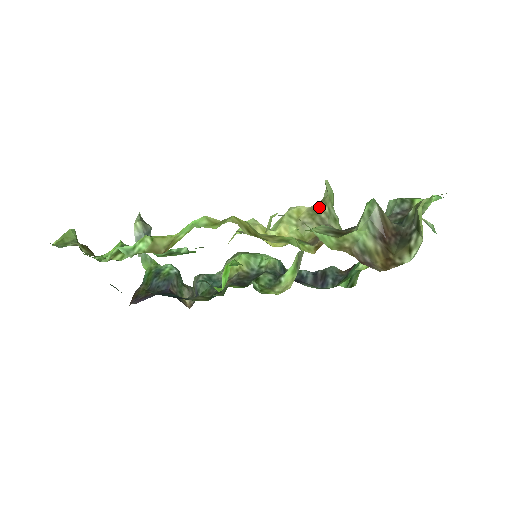
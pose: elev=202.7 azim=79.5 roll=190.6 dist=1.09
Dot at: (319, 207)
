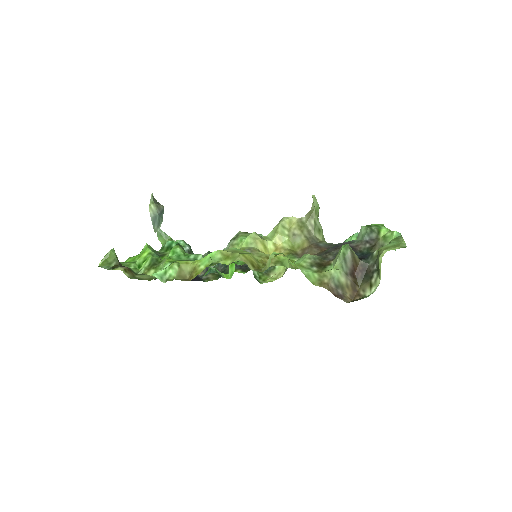
Dot at: (307, 220)
